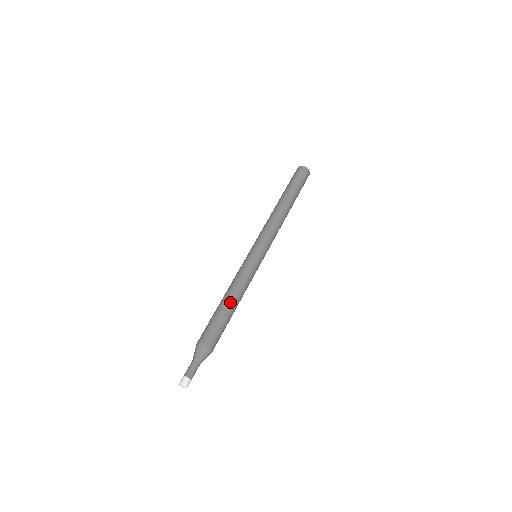
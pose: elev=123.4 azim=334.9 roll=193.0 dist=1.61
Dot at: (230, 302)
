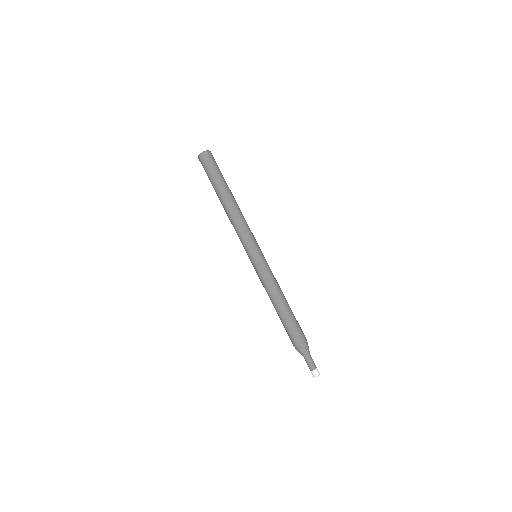
Dot at: (284, 304)
